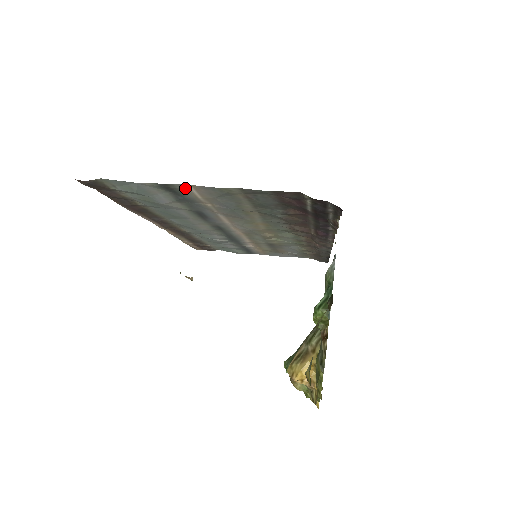
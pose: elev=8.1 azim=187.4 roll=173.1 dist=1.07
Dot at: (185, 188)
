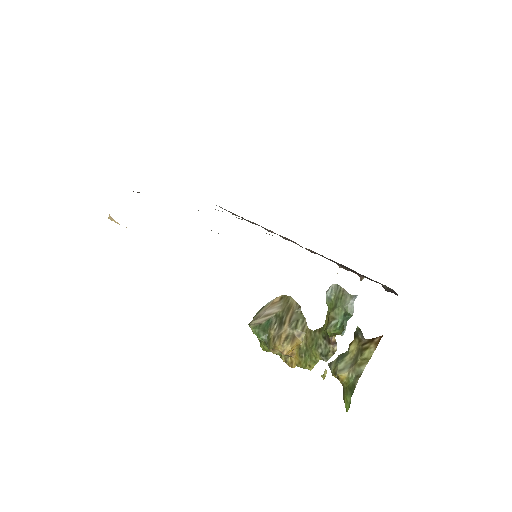
Dot at: occluded
